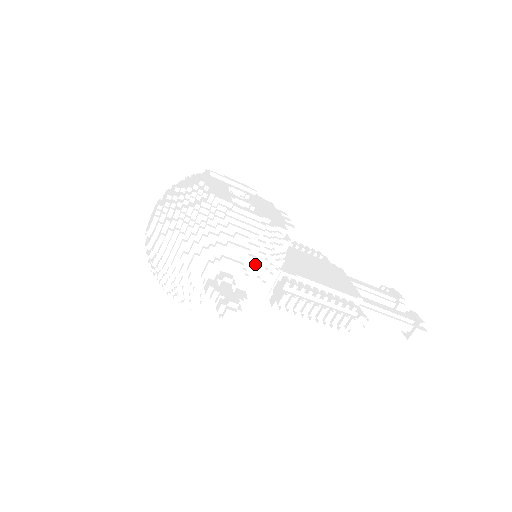
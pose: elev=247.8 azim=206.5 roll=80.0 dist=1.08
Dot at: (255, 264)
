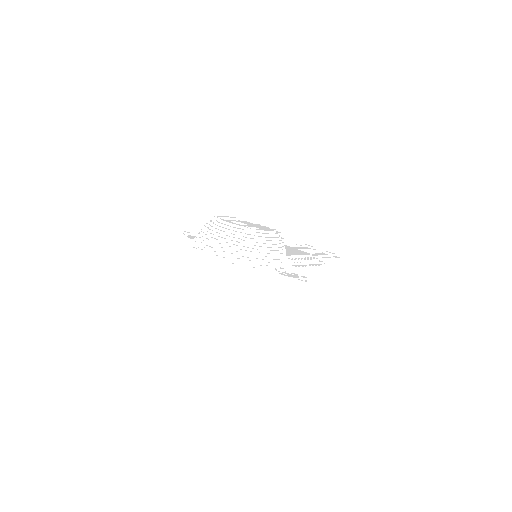
Dot at: (283, 257)
